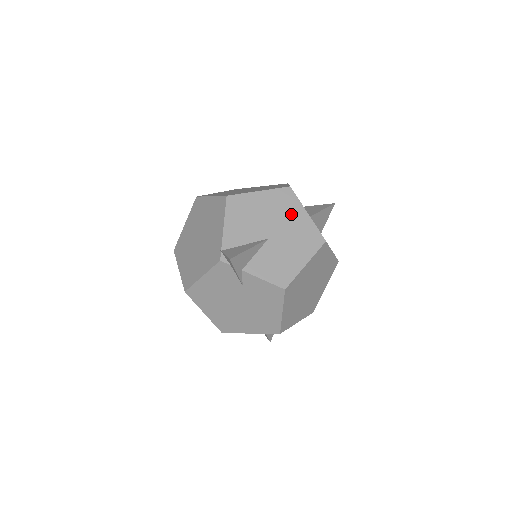
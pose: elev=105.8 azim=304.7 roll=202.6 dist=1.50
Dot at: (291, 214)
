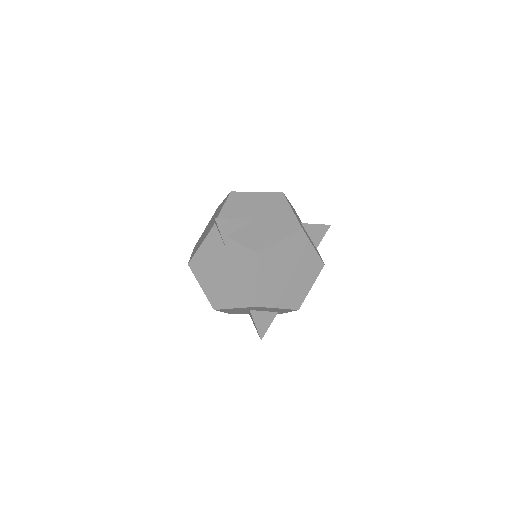
Dot at: (278, 208)
